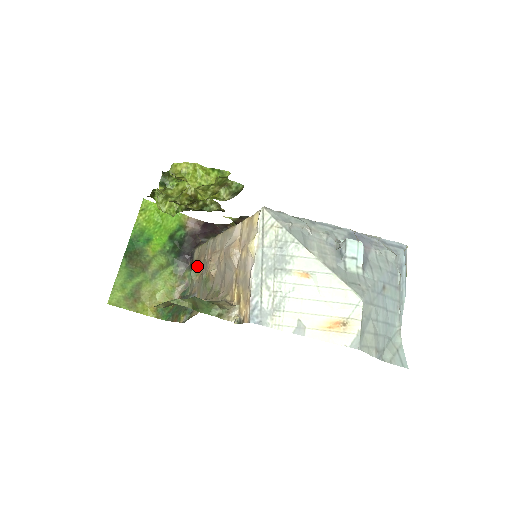
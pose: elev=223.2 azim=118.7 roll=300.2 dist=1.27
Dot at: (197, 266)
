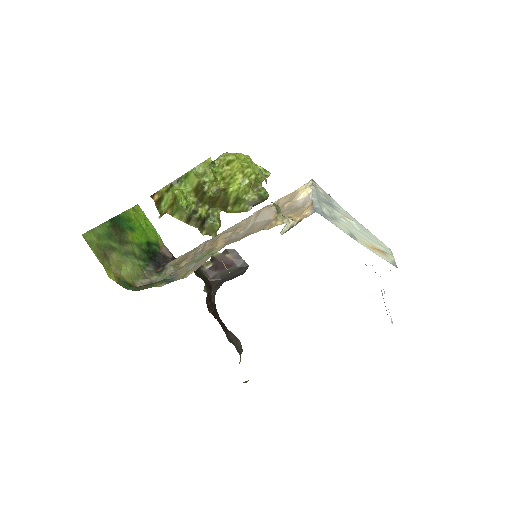
Dot at: (177, 264)
